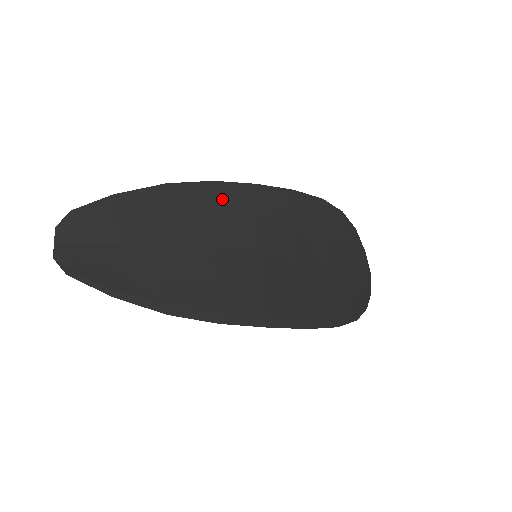
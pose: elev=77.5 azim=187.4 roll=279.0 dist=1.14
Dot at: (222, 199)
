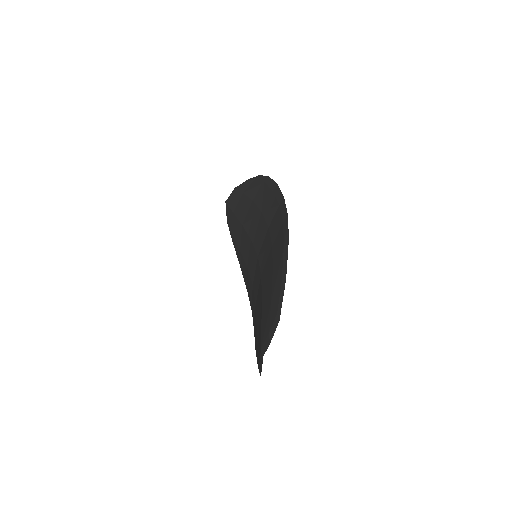
Dot at: occluded
